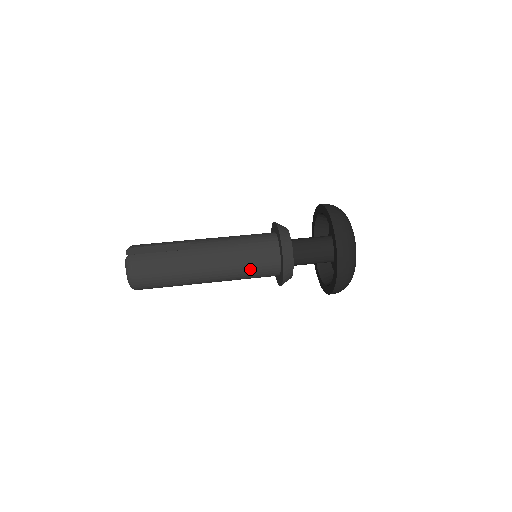
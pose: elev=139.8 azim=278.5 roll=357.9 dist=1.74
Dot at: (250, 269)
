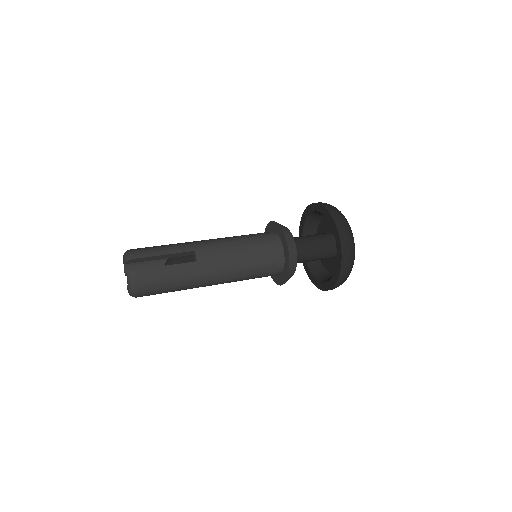
Dot at: (254, 276)
